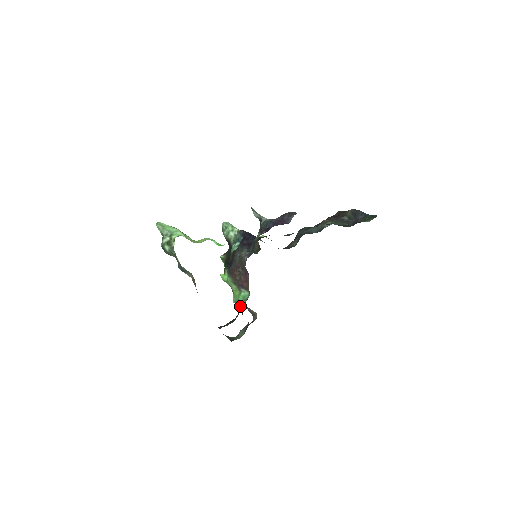
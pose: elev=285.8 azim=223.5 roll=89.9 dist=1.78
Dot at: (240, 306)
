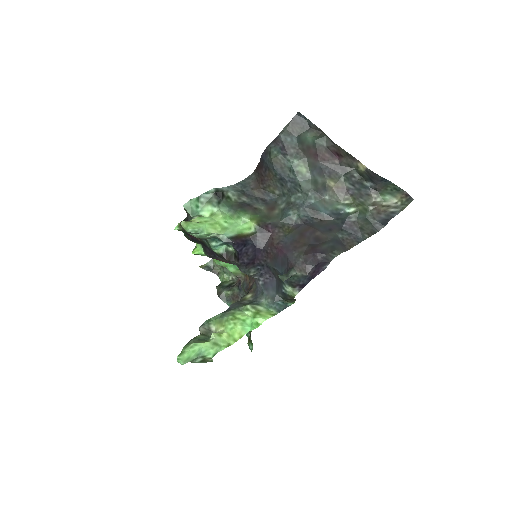
Dot at: occluded
